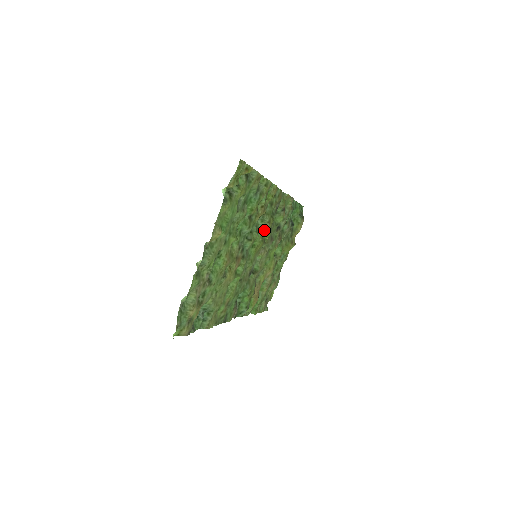
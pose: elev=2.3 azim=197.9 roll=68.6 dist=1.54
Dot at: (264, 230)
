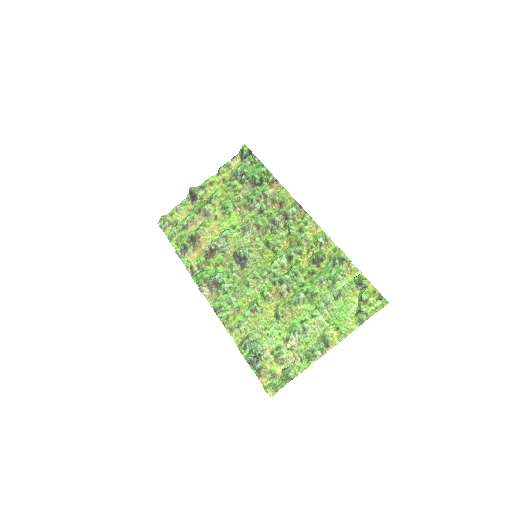
Dot at: (284, 249)
